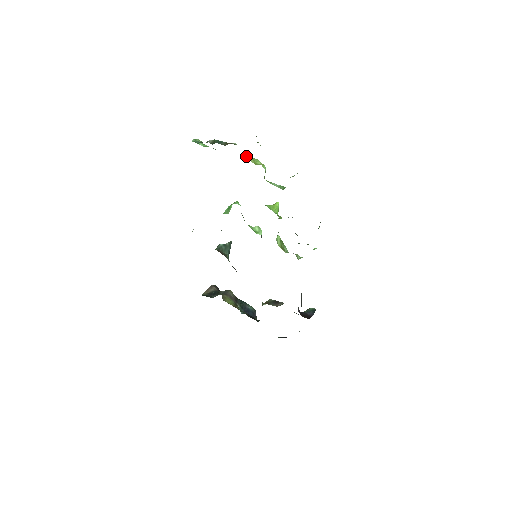
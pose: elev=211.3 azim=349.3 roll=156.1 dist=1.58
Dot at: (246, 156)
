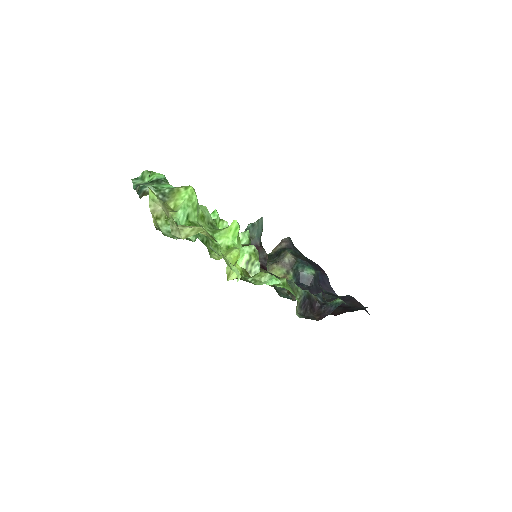
Dot at: (174, 191)
